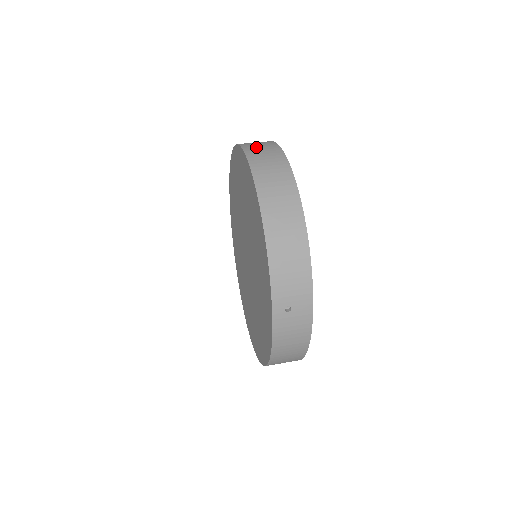
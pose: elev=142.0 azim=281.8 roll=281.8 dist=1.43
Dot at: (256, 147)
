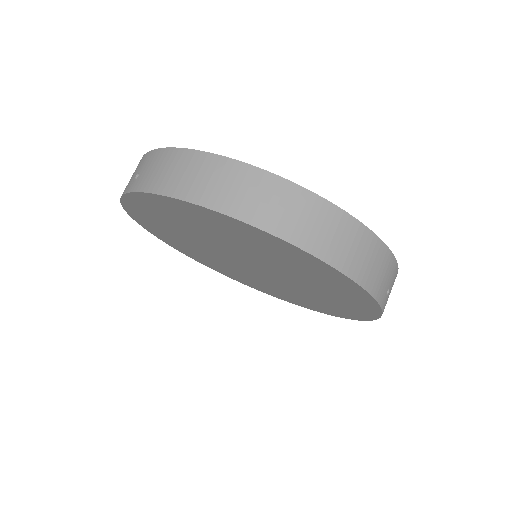
Dot at: (203, 185)
